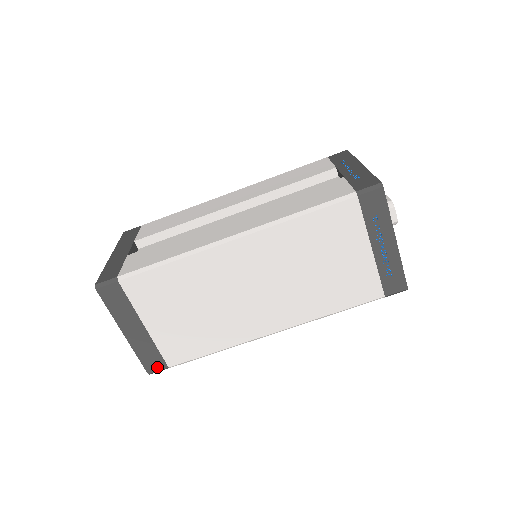
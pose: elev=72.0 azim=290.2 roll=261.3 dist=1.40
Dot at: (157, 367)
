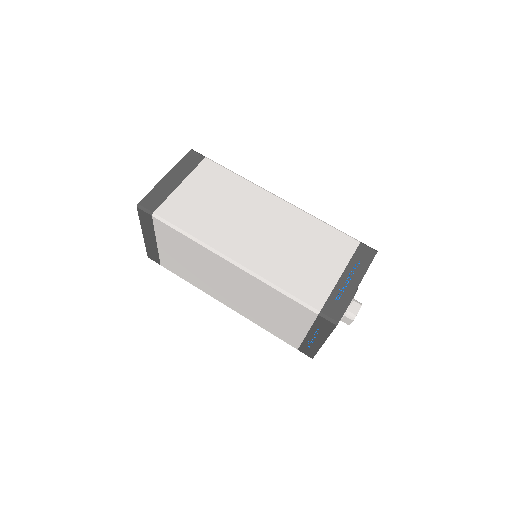
Dot at: (149, 206)
